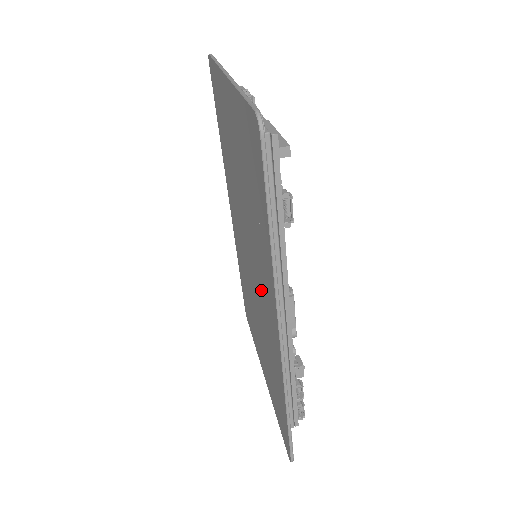
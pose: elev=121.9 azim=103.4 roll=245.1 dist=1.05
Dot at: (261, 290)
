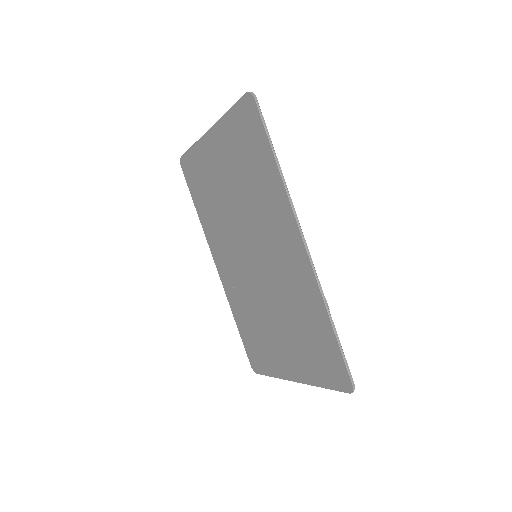
Dot at: (273, 250)
